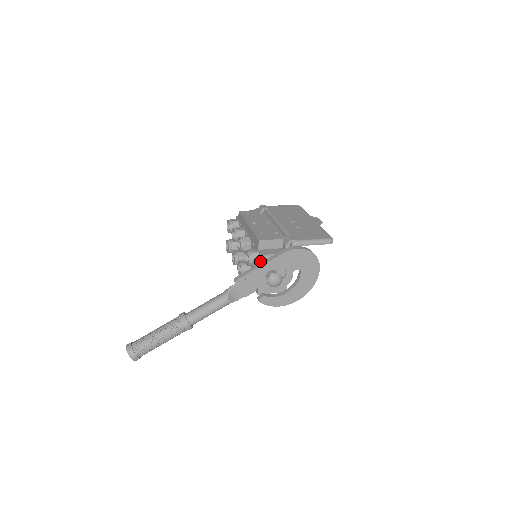
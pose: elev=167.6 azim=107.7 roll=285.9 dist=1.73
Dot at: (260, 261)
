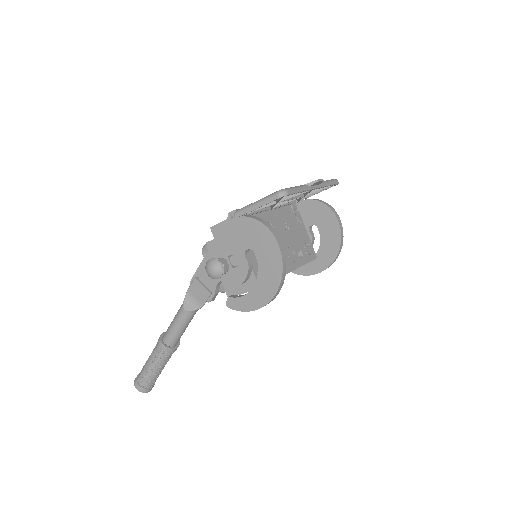
Dot at: occluded
